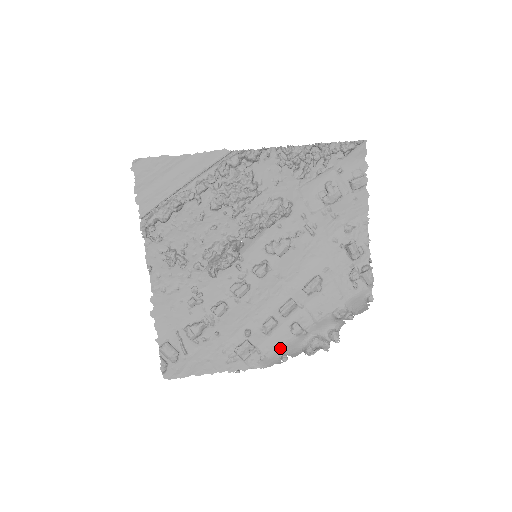
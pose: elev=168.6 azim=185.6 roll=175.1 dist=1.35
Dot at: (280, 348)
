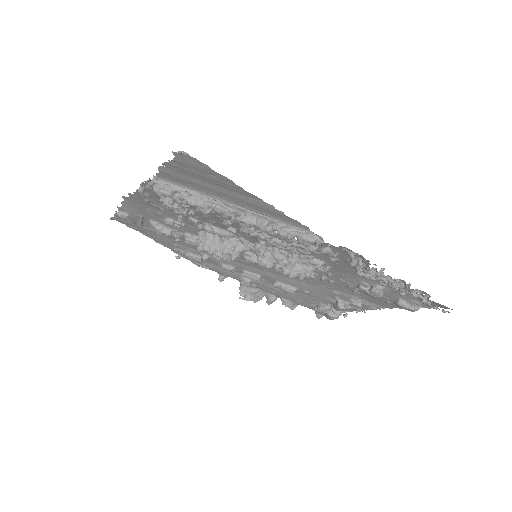
Dot at: (224, 274)
